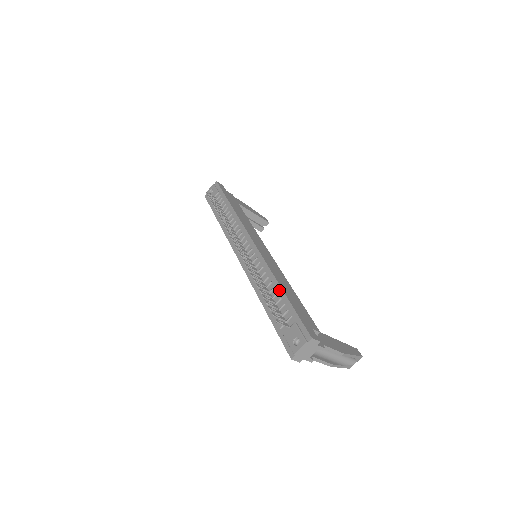
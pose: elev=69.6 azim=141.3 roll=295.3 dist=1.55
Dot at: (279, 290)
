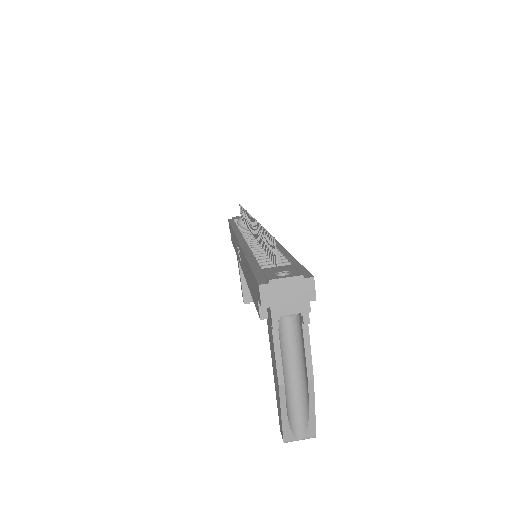
Dot at: (284, 252)
